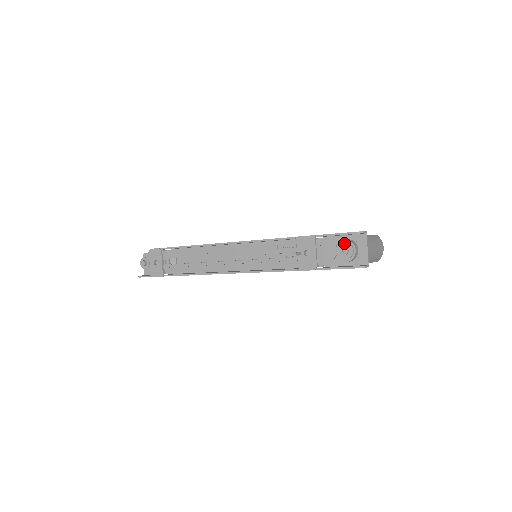
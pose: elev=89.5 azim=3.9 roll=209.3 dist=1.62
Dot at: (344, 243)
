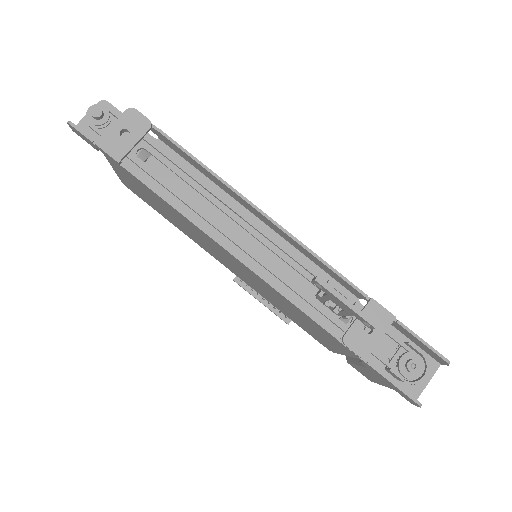
Dot at: (419, 357)
